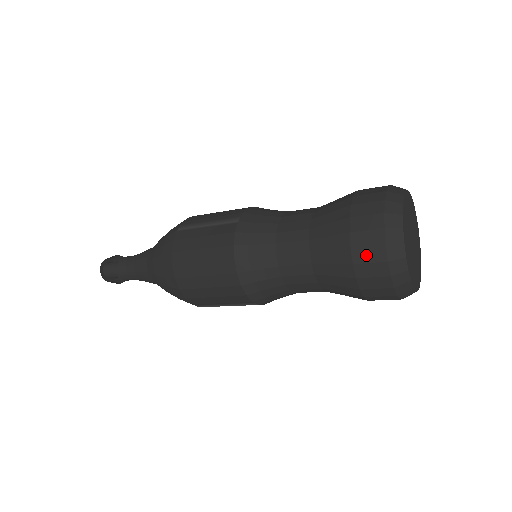
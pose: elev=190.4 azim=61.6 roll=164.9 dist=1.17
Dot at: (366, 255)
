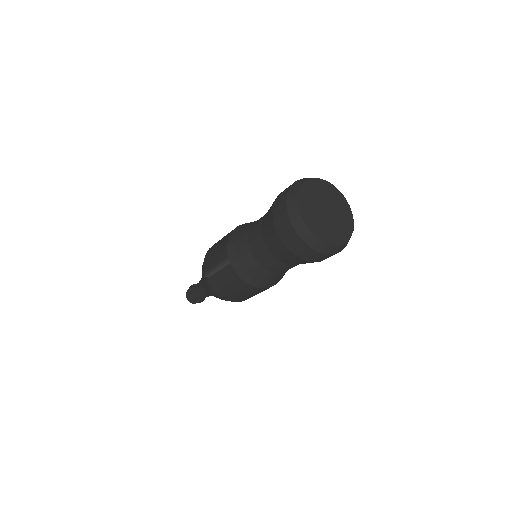
Dot at: (307, 255)
